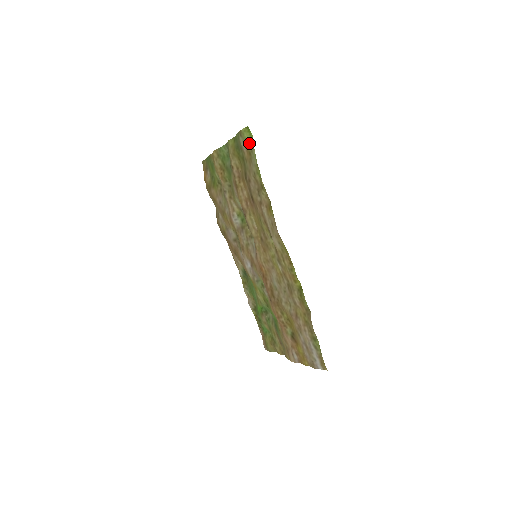
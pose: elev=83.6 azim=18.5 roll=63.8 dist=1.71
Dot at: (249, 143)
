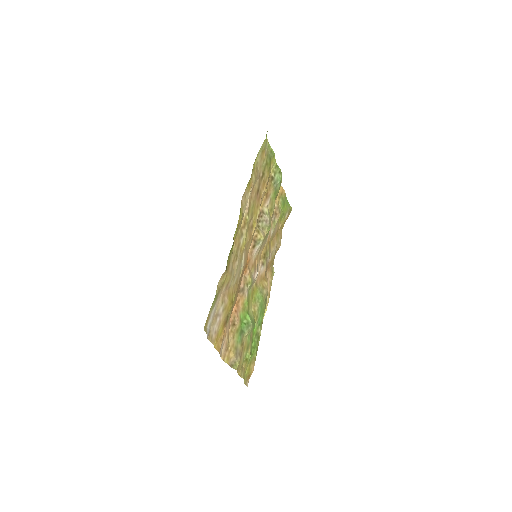
Dot at: (265, 143)
